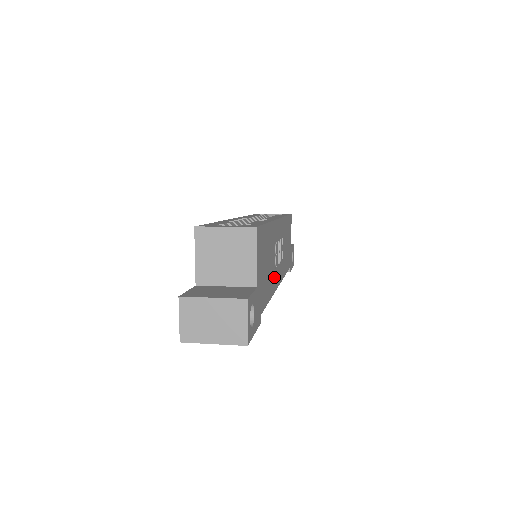
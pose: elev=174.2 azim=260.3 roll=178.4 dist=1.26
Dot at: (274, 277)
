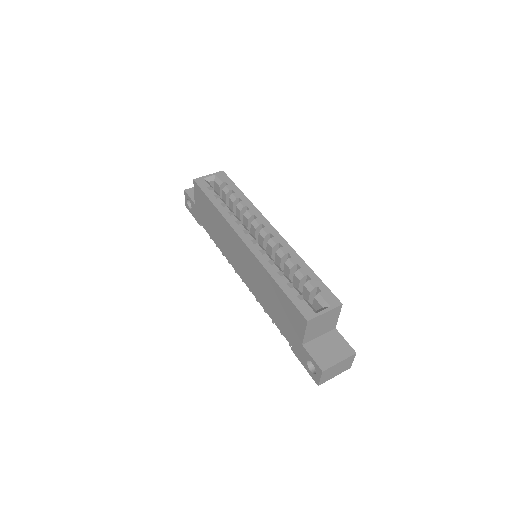
Dot at: occluded
